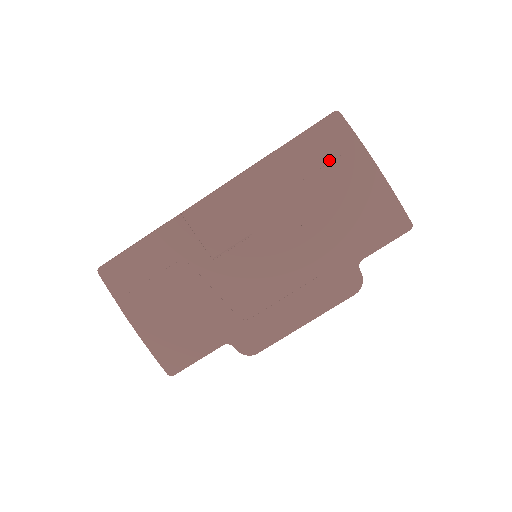
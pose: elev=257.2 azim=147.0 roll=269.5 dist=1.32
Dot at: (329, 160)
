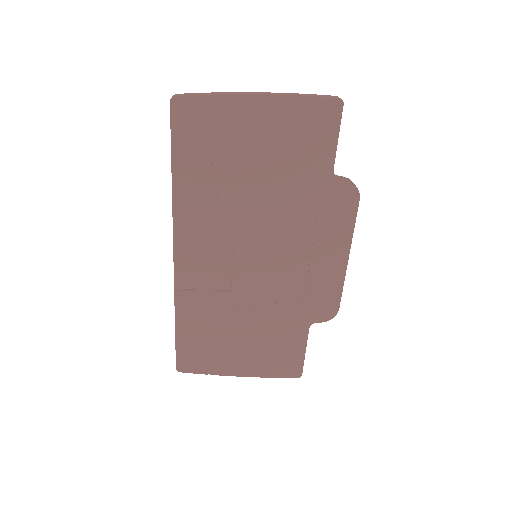
Dot at: (215, 138)
